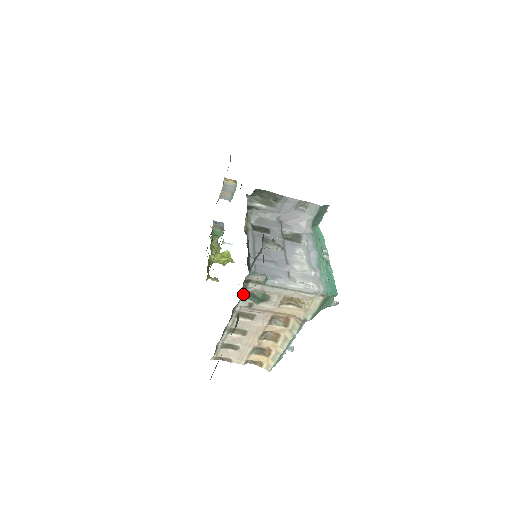
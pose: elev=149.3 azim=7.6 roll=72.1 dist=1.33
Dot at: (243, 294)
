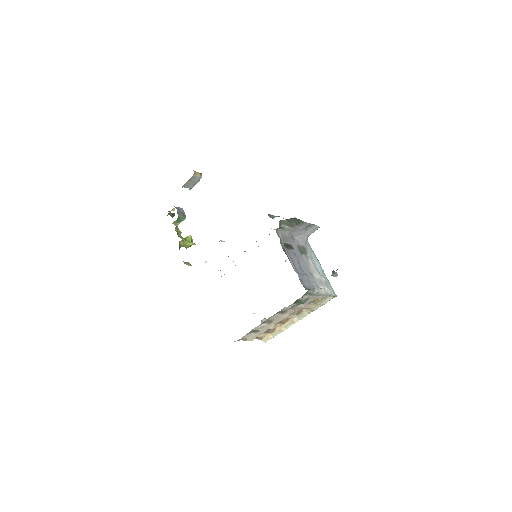
Dot at: occluded
